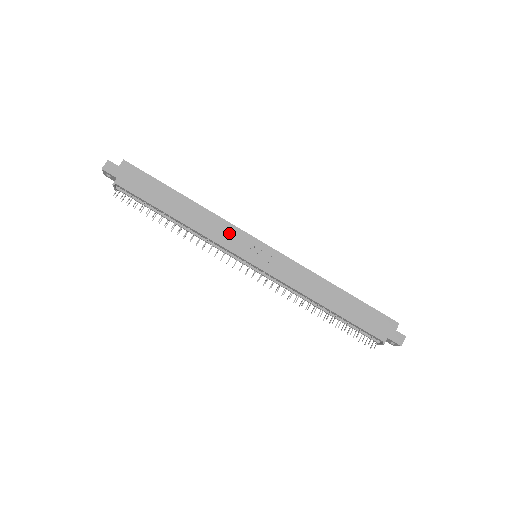
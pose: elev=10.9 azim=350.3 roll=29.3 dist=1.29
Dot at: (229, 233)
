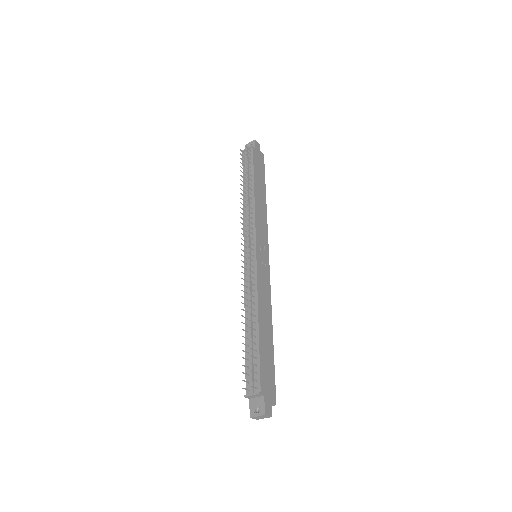
Dot at: (263, 229)
